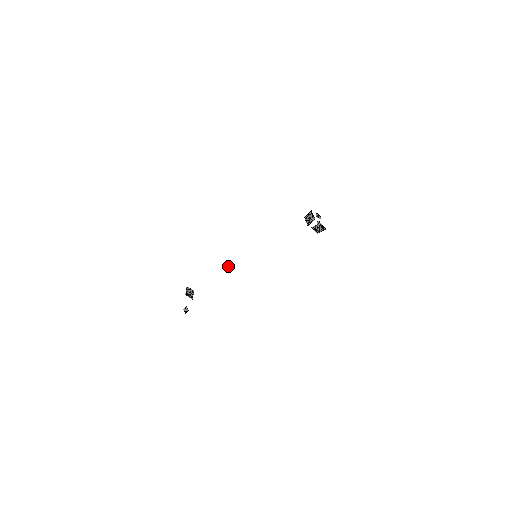
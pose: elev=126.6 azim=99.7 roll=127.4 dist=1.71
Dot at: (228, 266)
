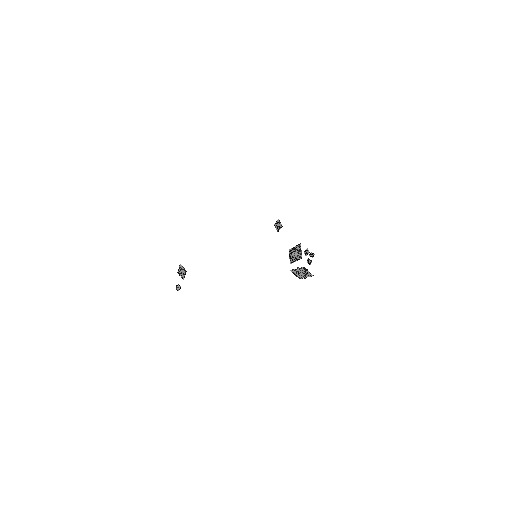
Dot at: (276, 224)
